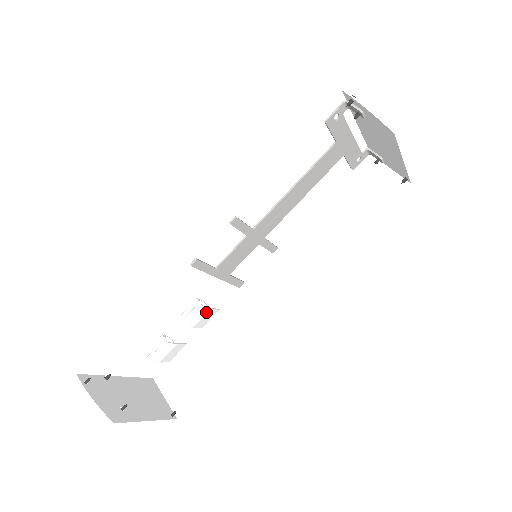
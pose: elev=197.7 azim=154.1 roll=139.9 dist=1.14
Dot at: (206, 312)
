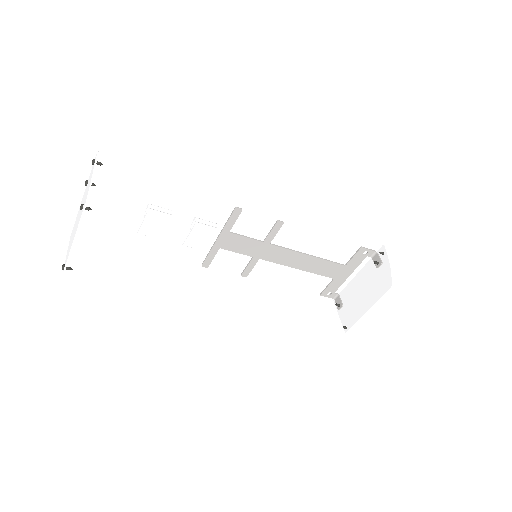
Dot at: (209, 238)
